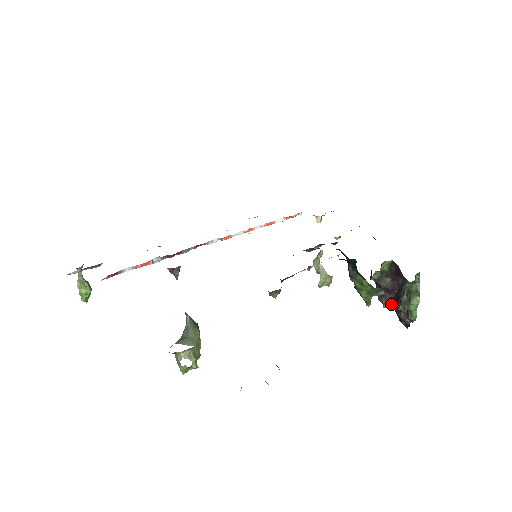
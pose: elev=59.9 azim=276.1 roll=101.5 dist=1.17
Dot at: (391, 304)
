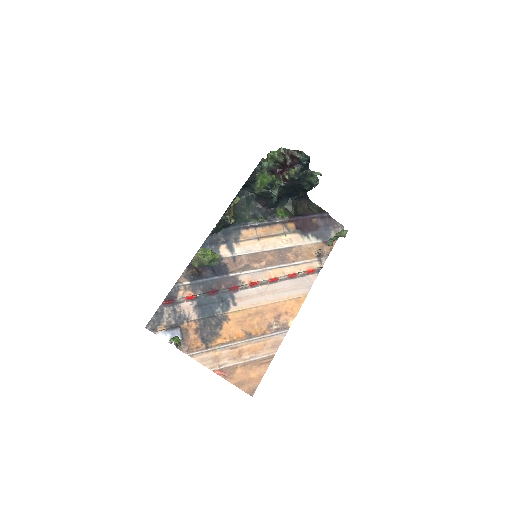
Dot at: (293, 168)
